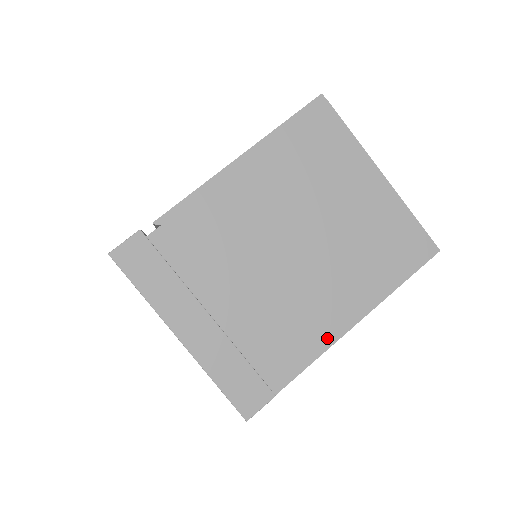
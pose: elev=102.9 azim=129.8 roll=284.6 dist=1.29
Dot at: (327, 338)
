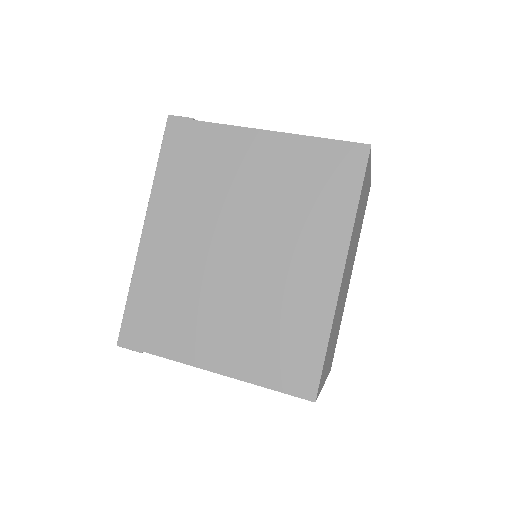
Dot at: occluded
